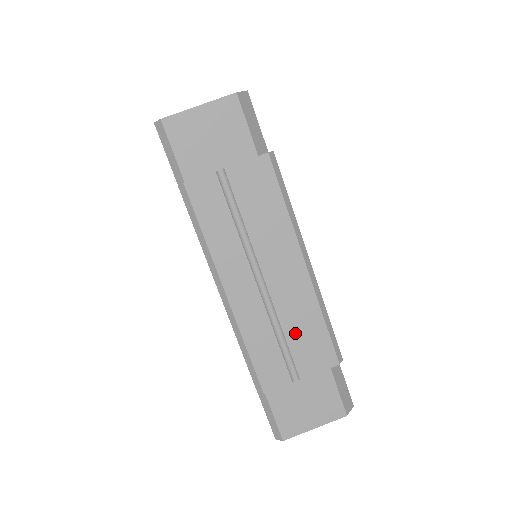
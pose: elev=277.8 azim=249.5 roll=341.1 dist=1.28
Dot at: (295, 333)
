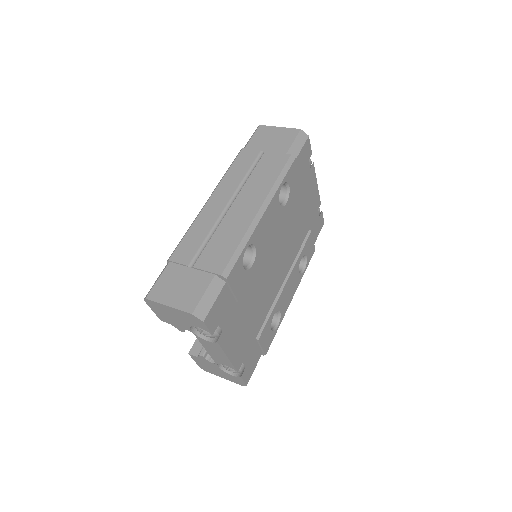
Dot at: (218, 240)
